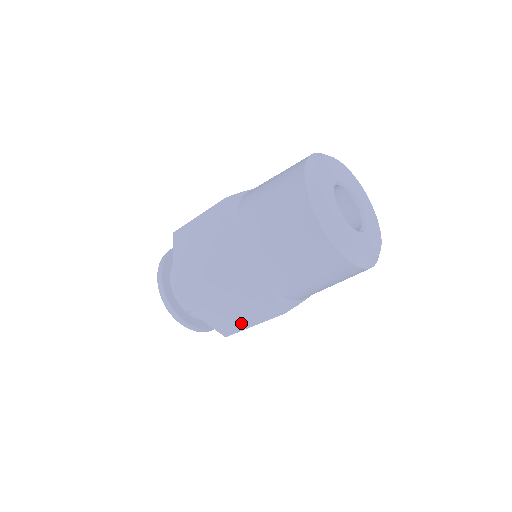
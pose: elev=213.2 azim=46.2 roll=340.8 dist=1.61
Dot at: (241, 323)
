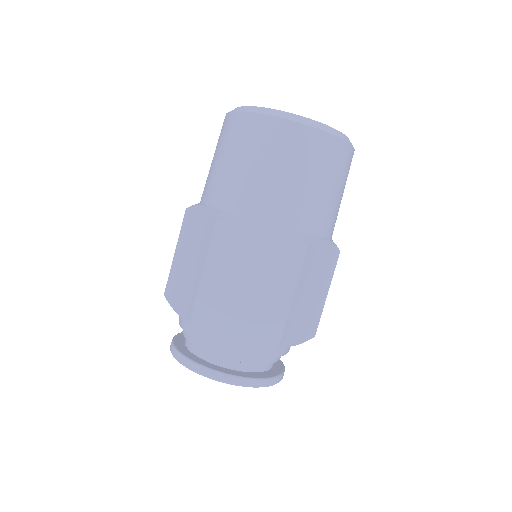
Dot at: (196, 280)
